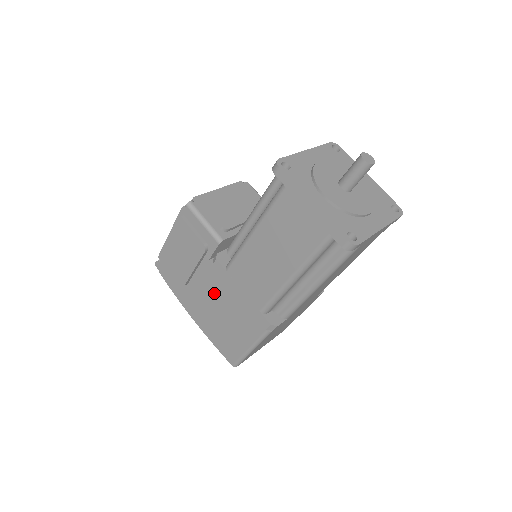
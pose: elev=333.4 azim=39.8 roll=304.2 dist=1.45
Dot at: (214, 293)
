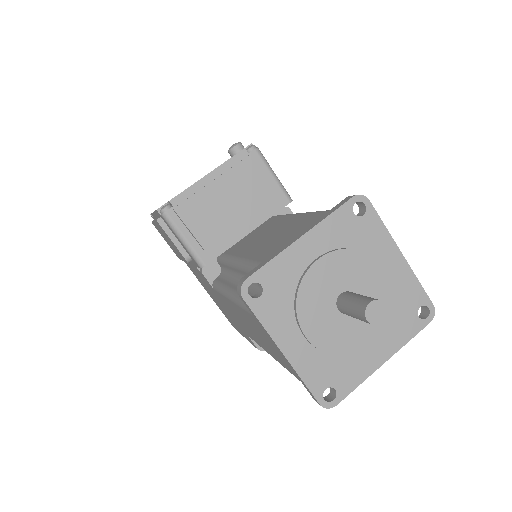
Dot at: (207, 286)
